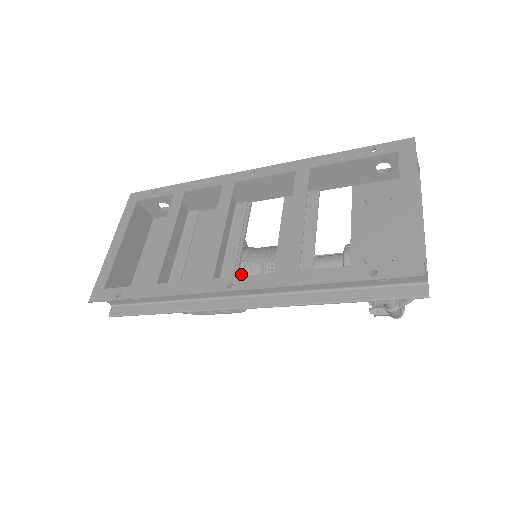
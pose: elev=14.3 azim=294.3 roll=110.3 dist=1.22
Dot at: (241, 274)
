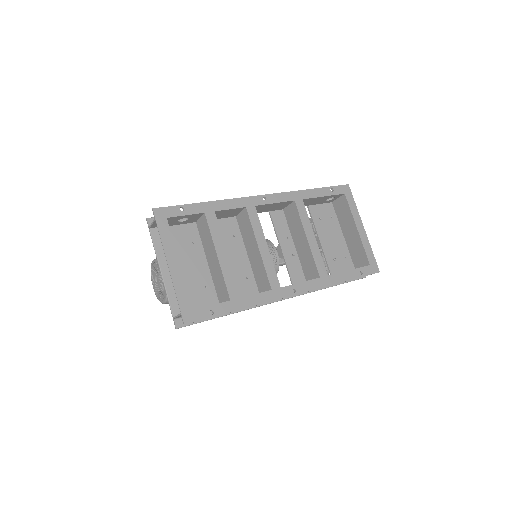
Dot at: occluded
